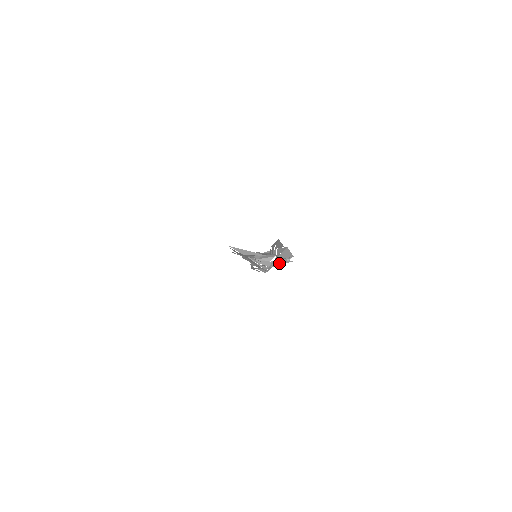
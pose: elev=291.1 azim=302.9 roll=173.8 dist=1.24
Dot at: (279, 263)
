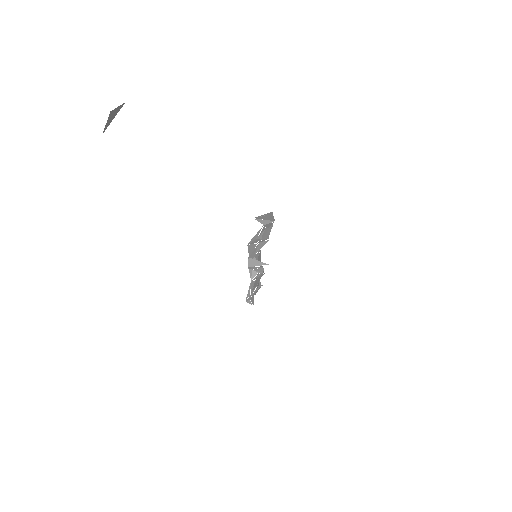
Dot at: (257, 289)
